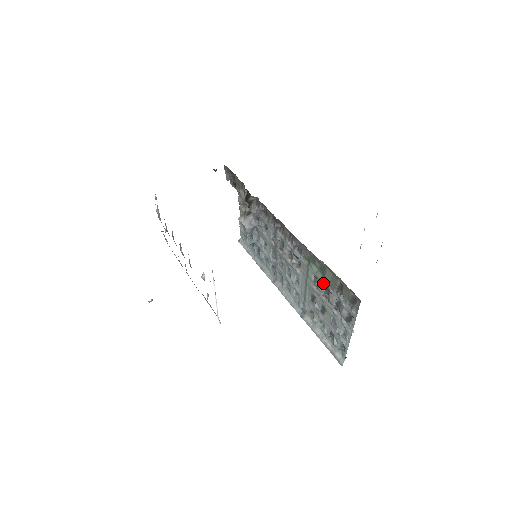
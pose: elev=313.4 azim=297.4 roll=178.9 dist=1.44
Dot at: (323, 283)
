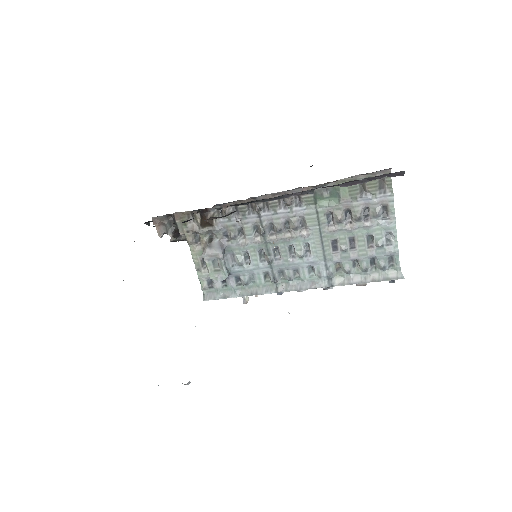
Dot at: (341, 208)
